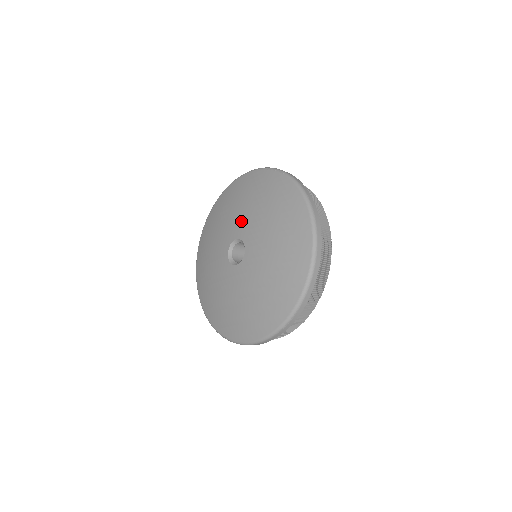
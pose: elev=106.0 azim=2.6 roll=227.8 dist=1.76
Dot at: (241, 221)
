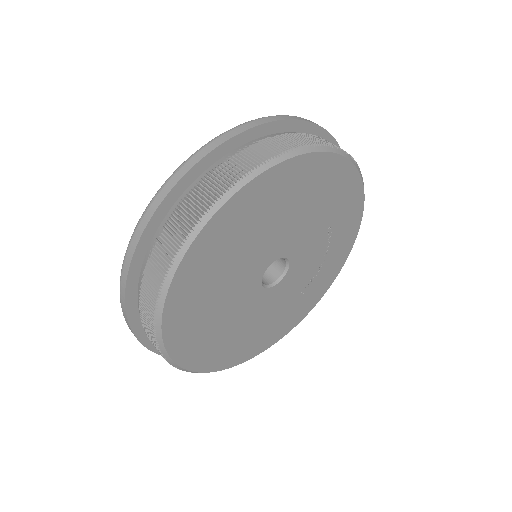
Dot at: occluded
